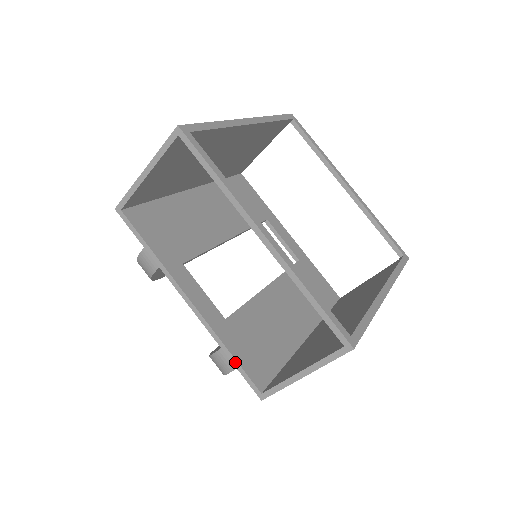
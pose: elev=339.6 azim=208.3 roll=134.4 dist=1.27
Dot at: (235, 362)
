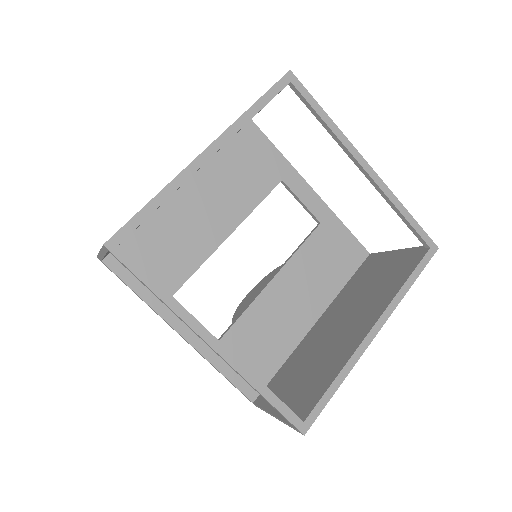
Dot at: (228, 380)
